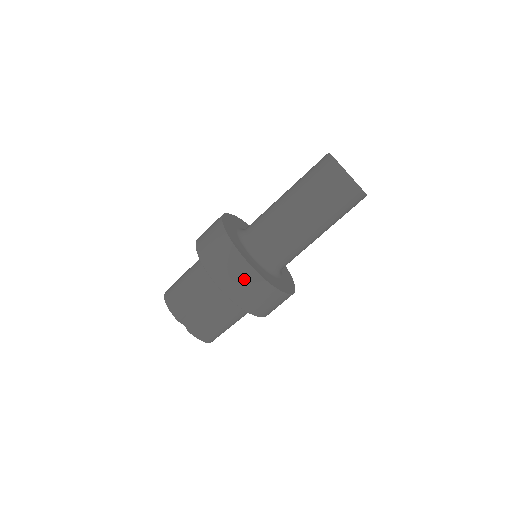
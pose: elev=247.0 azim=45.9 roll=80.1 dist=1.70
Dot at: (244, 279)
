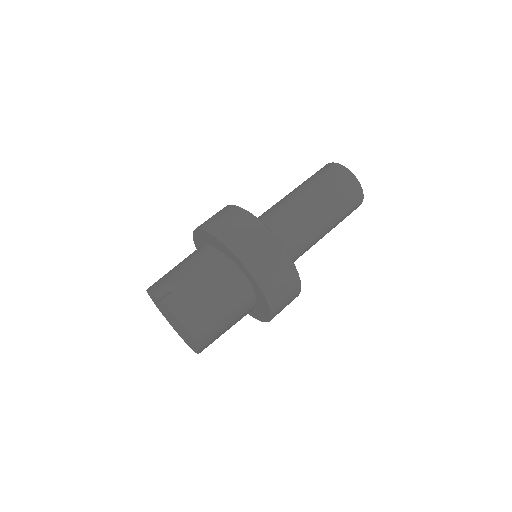
Dot at: (231, 217)
